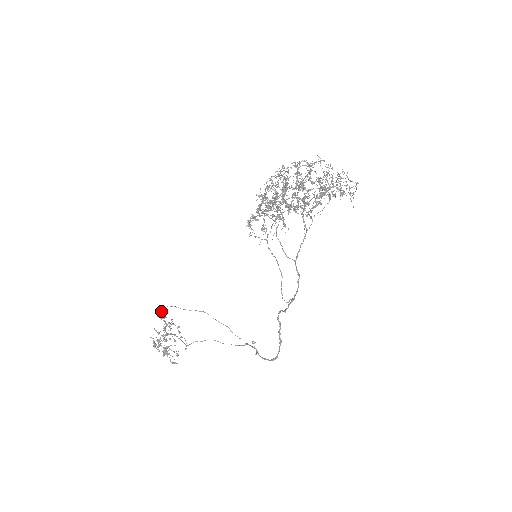
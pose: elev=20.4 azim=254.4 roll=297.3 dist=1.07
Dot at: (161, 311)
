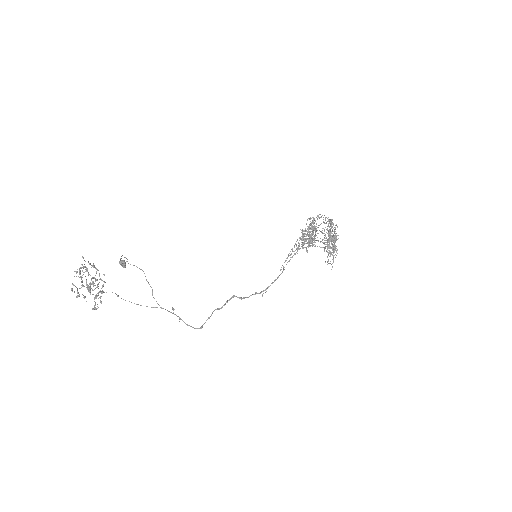
Dot at: (124, 260)
